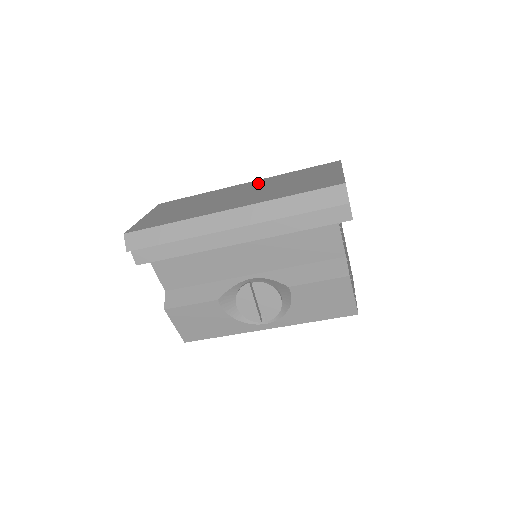
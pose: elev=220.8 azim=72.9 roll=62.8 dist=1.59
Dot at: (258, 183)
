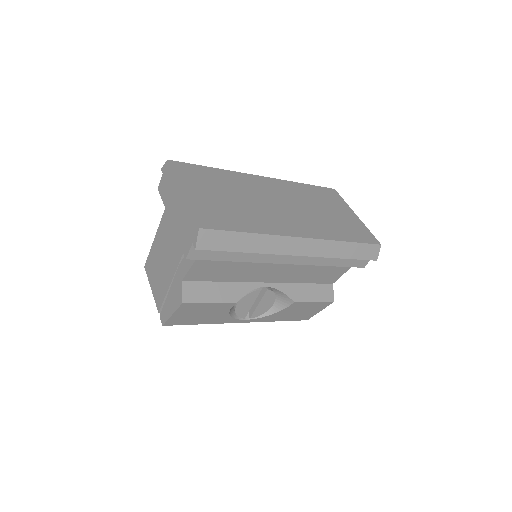
Dot at: (282, 188)
